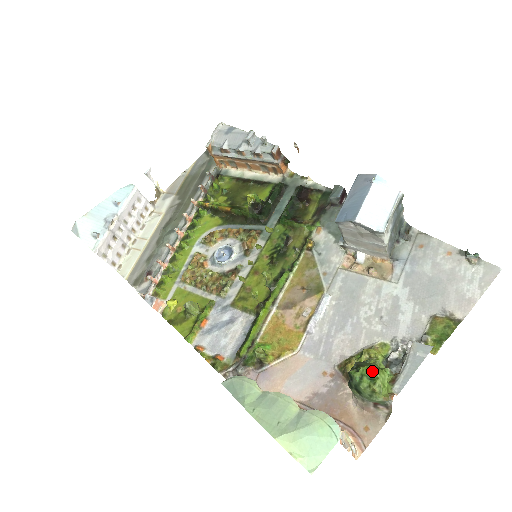
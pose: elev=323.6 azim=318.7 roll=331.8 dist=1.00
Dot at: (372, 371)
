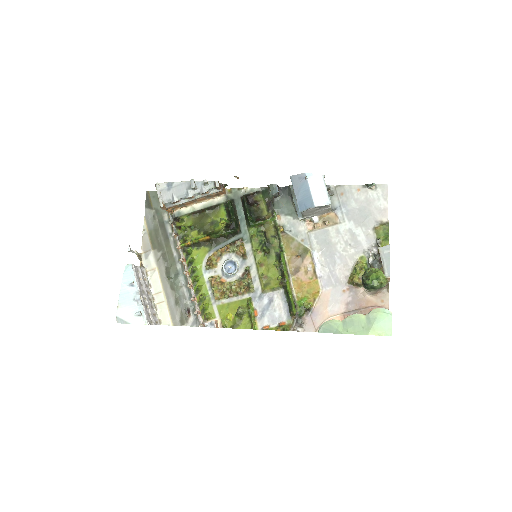
Dot at: (375, 275)
